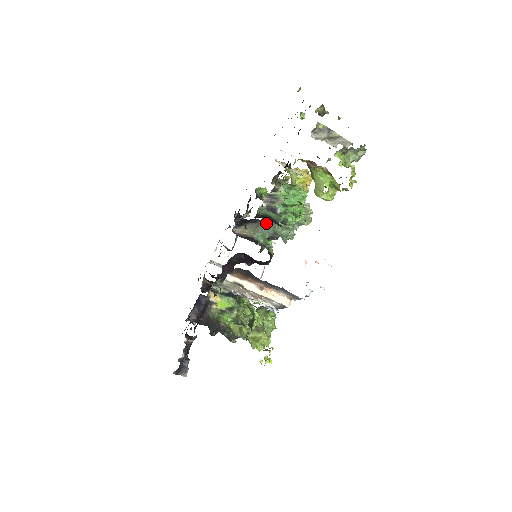
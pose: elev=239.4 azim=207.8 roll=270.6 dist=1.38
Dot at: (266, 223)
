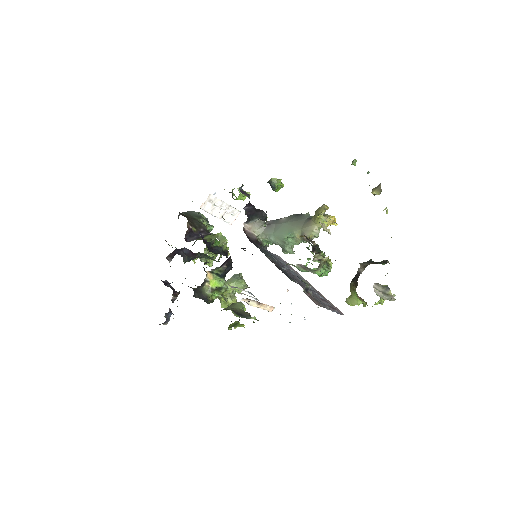
Dot at: (277, 237)
